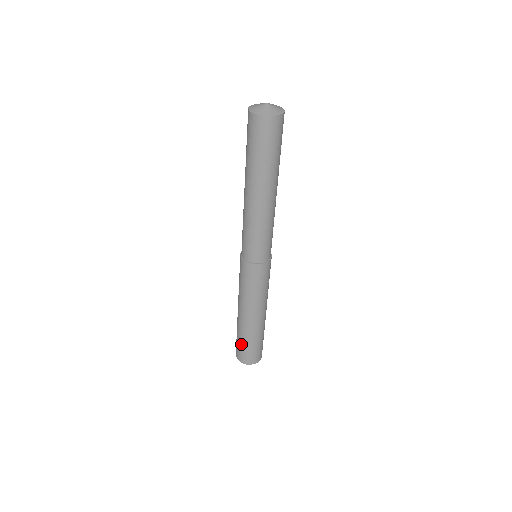
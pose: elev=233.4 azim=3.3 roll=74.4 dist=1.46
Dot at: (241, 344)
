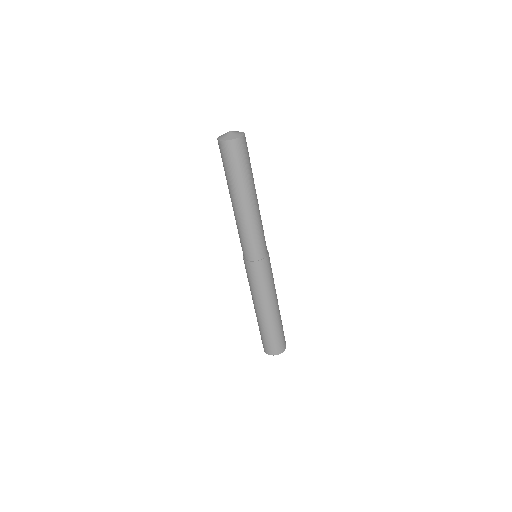
Dot at: (260, 333)
